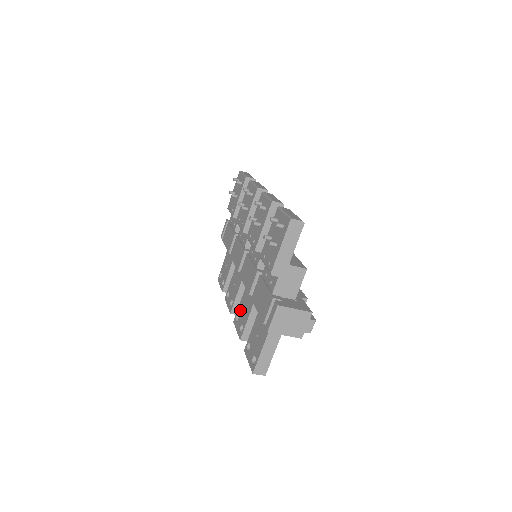
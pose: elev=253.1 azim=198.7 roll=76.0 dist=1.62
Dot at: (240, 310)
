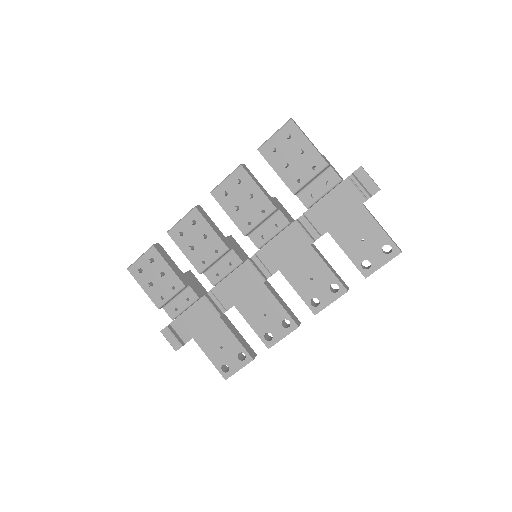
Dot at: (309, 293)
